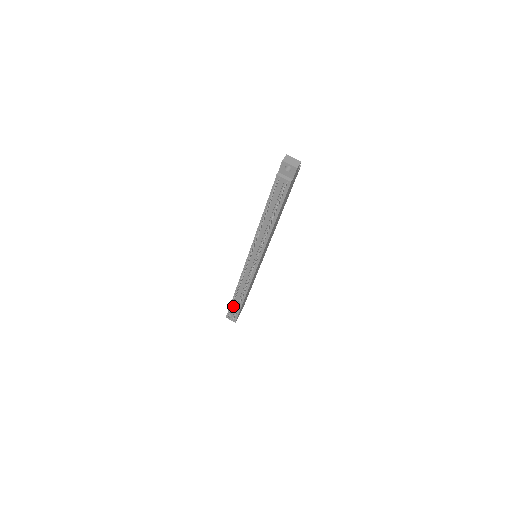
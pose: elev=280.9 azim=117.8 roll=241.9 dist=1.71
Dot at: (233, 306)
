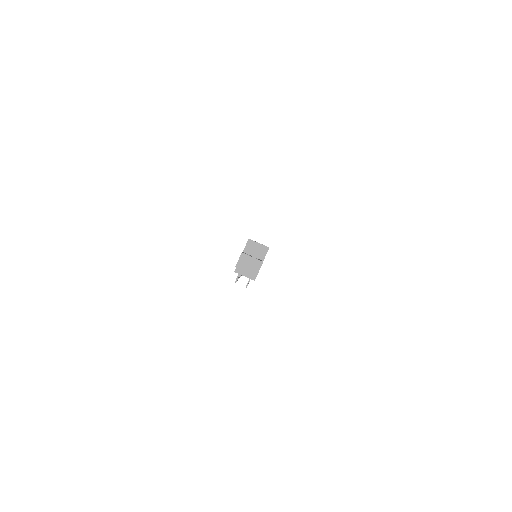
Dot at: occluded
